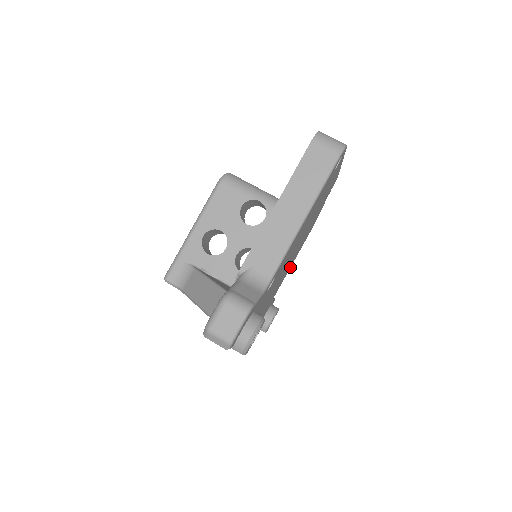
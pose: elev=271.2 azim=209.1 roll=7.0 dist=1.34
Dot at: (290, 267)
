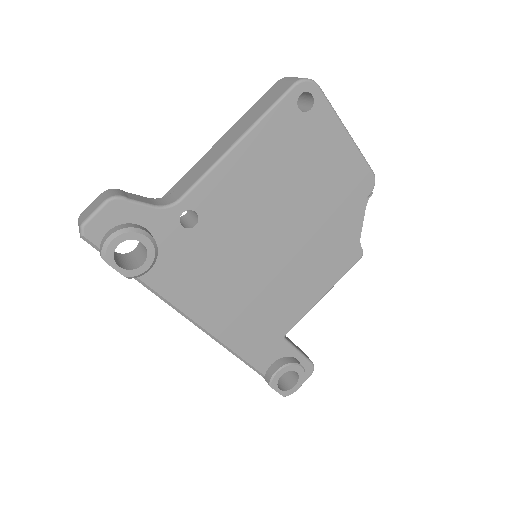
Dot at: (316, 301)
